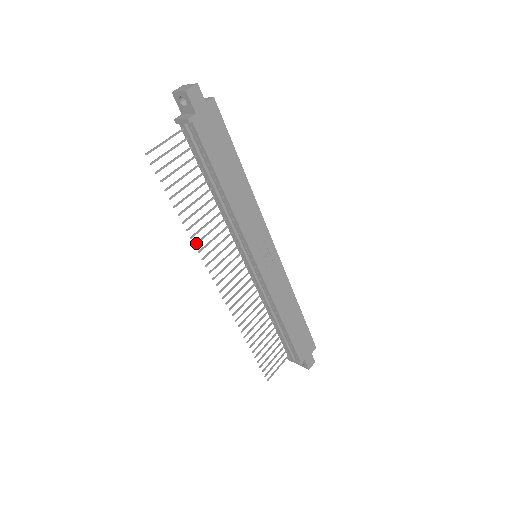
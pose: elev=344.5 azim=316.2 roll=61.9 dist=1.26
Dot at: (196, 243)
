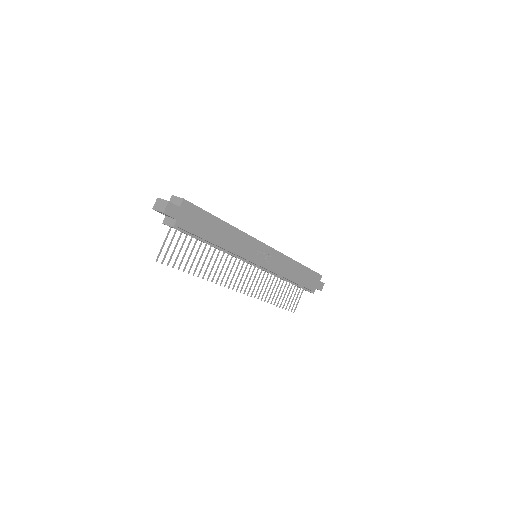
Dot at: (212, 280)
